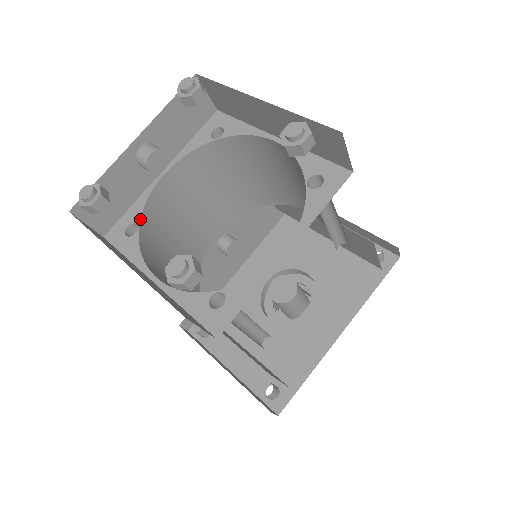
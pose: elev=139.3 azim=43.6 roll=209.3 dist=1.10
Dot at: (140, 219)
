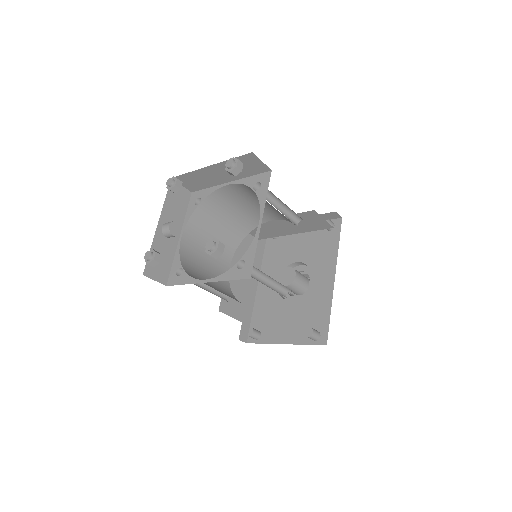
Dot at: (181, 264)
